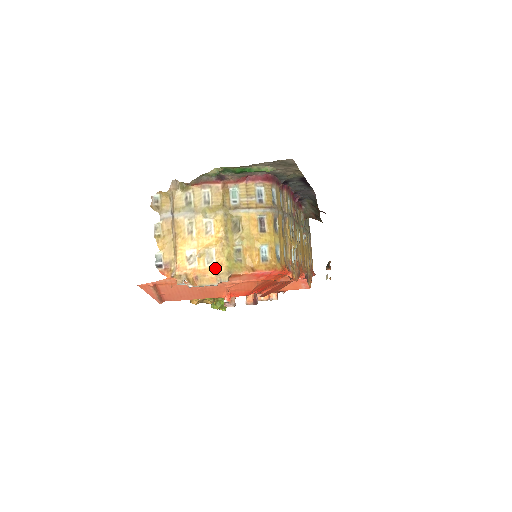
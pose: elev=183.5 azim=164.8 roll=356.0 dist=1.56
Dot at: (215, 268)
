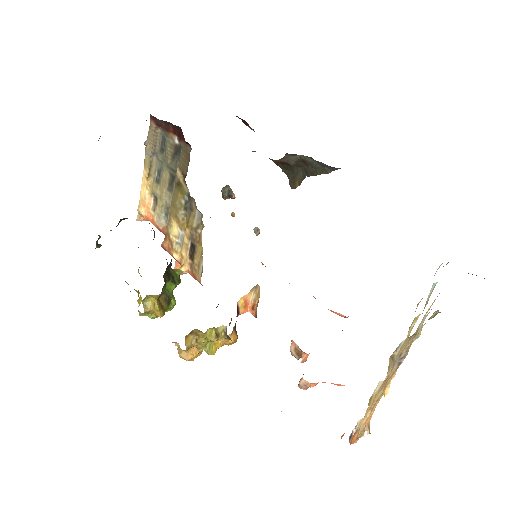
Dot at: occluded
